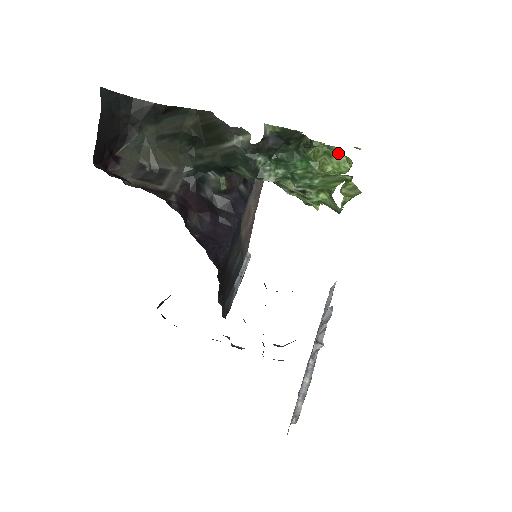
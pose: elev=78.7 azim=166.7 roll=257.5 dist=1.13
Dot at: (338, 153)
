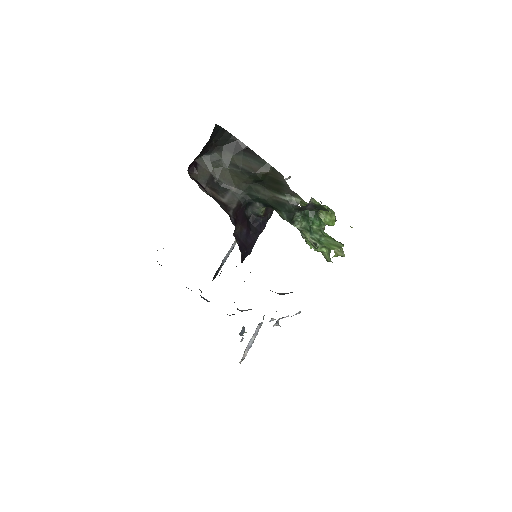
Dot at: (333, 214)
